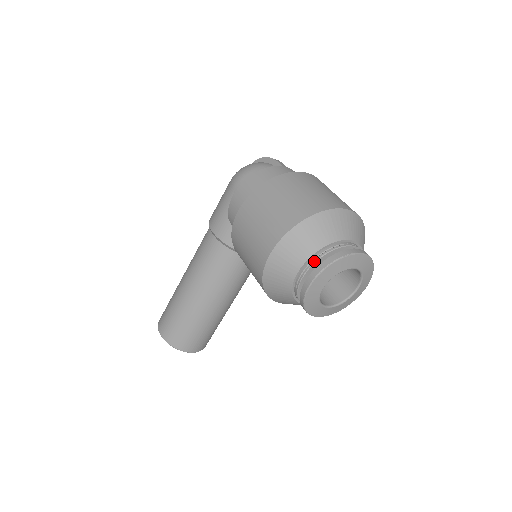
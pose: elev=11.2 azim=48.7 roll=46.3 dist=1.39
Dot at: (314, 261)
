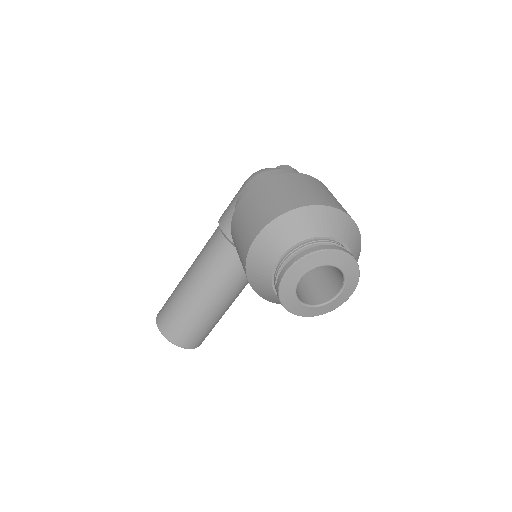
Dot at: (295, 251)
